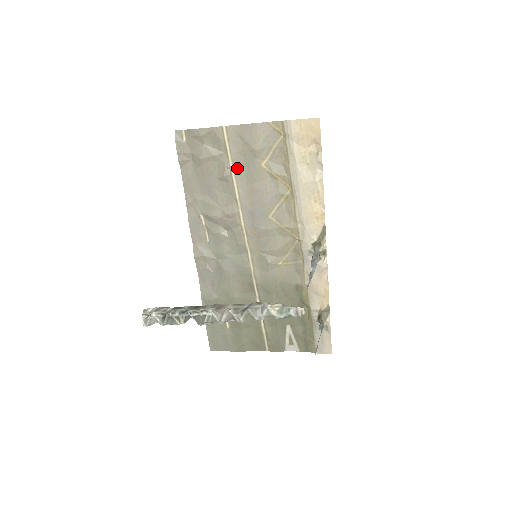
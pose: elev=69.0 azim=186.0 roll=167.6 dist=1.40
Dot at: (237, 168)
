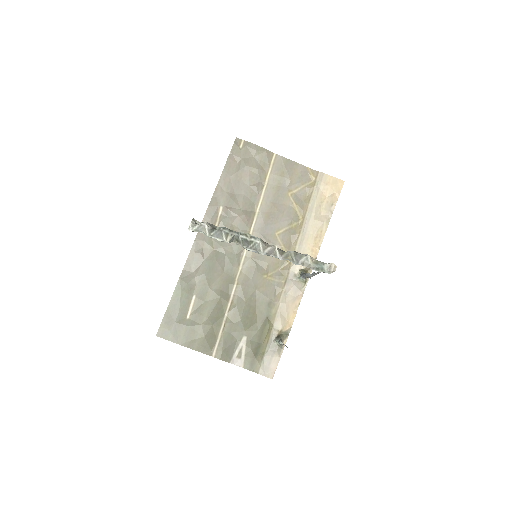
Dot at: (269, 186)
